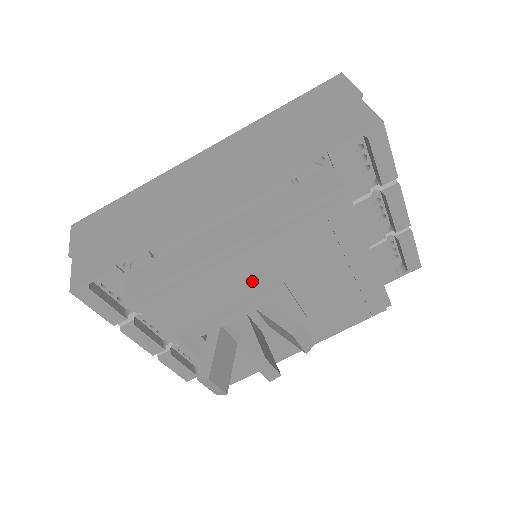
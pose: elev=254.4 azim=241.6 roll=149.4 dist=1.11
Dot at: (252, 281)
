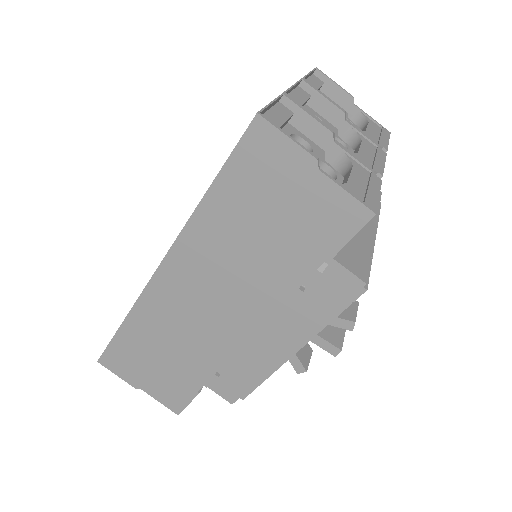
Dot at: occluded
